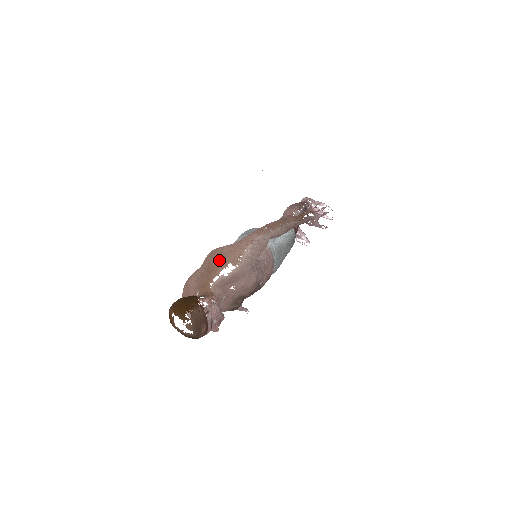
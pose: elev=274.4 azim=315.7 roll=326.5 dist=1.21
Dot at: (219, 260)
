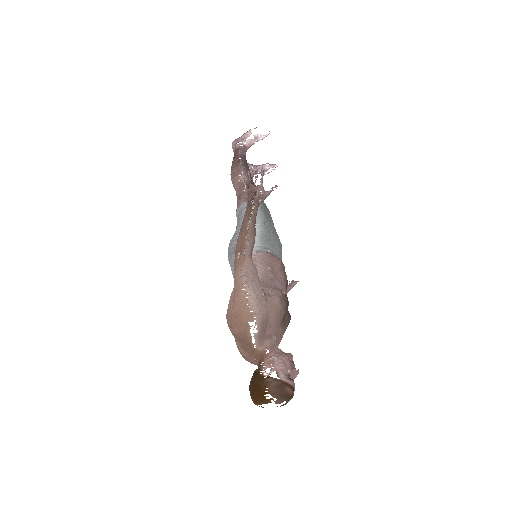
Dot at: (239, 327)
